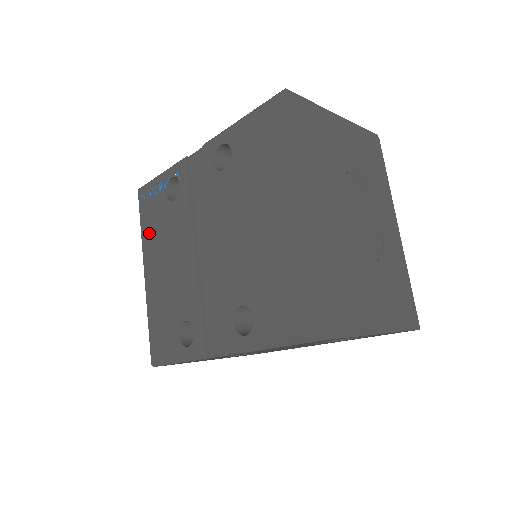
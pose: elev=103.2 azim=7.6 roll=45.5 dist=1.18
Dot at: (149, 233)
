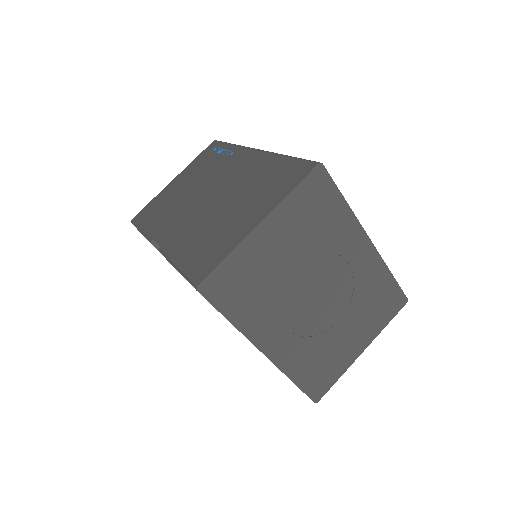
Dot at: occluded
